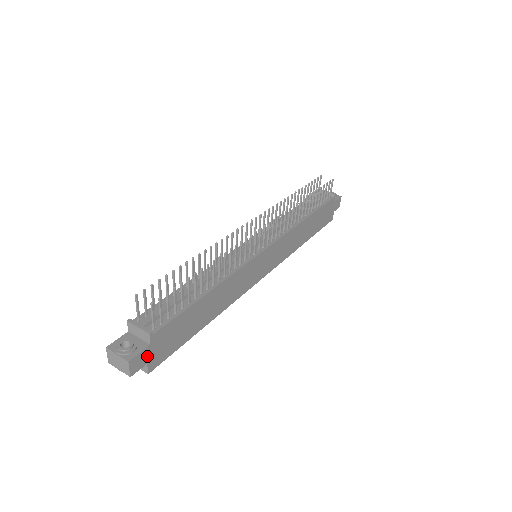
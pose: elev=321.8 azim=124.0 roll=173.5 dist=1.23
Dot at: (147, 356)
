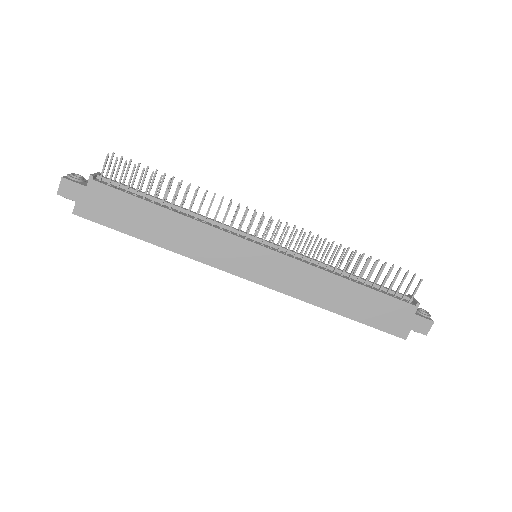
Dot at: (79, 194)
